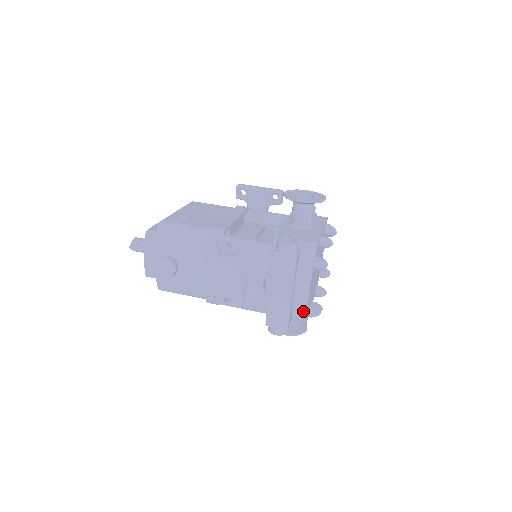
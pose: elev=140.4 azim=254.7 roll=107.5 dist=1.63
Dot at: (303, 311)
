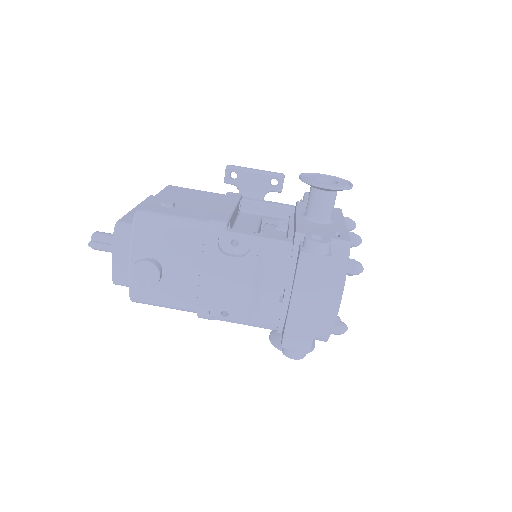
Dot at: (328, 327)
